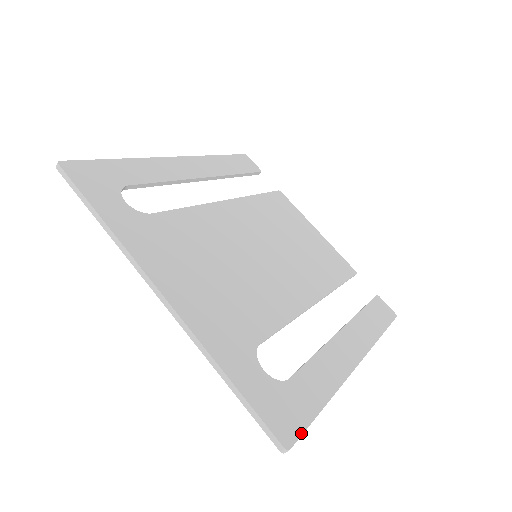
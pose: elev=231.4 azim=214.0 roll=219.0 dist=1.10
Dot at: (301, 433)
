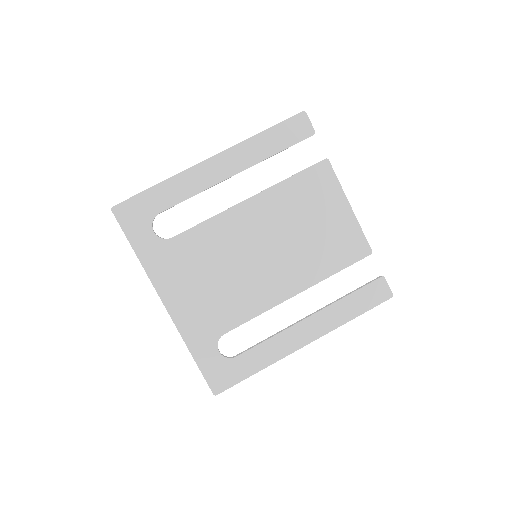
Dot at: (228, 388)
